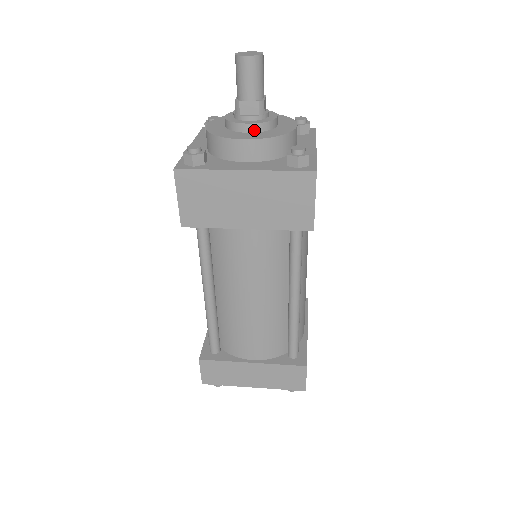
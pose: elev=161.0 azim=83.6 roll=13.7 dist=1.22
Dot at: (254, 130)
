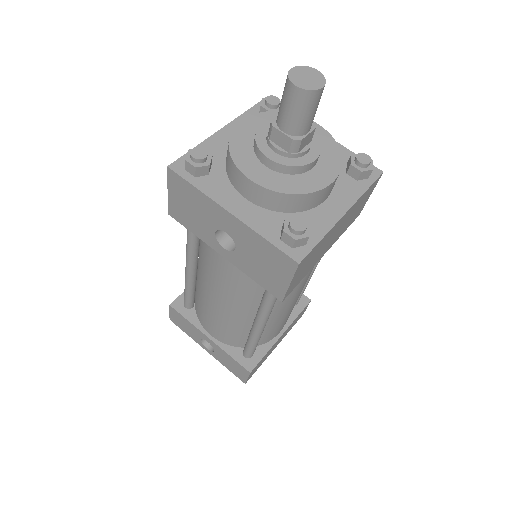
Dot at: (317, 161)
